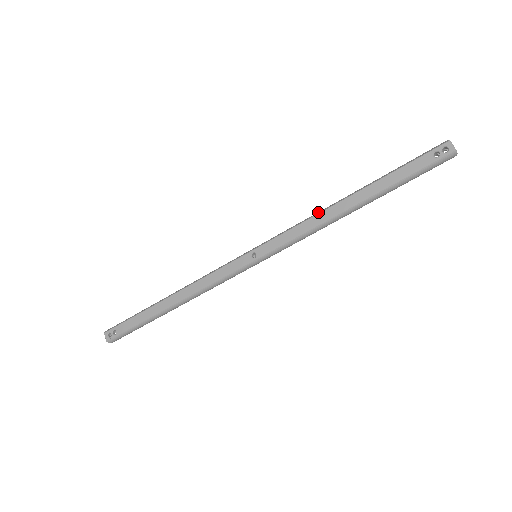
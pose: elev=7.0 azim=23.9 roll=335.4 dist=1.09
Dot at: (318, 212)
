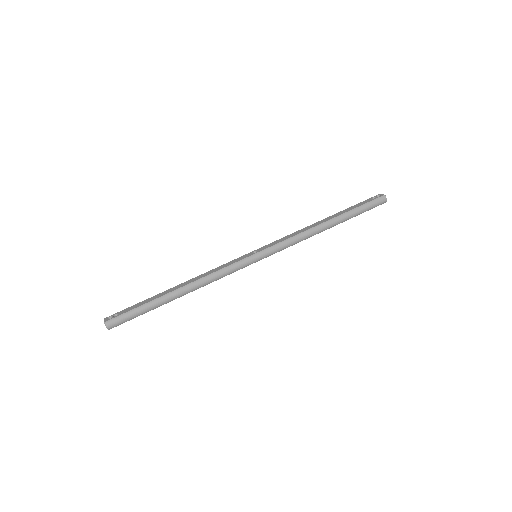
Dot at: (303, 229)
